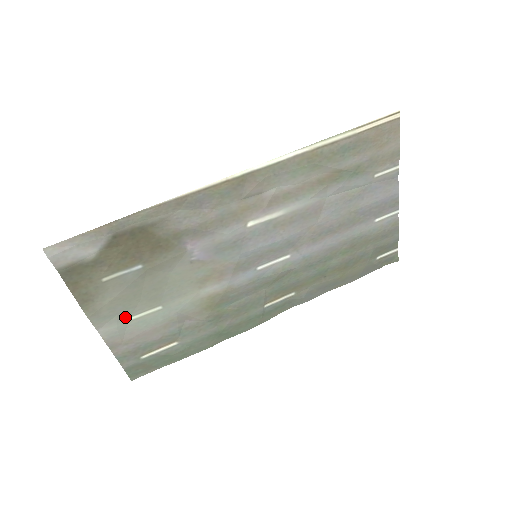
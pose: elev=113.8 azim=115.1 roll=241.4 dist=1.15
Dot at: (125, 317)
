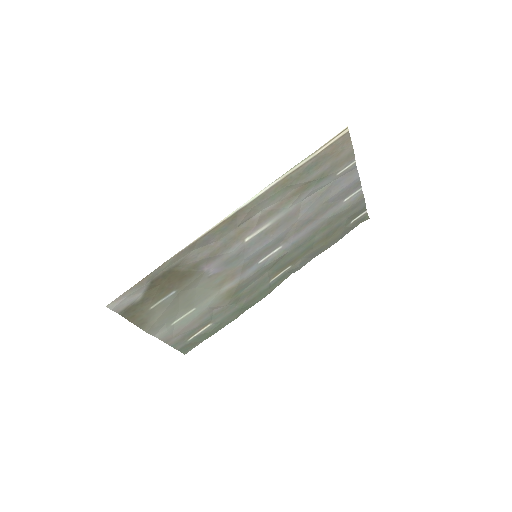
Dot at: (171, 322)
